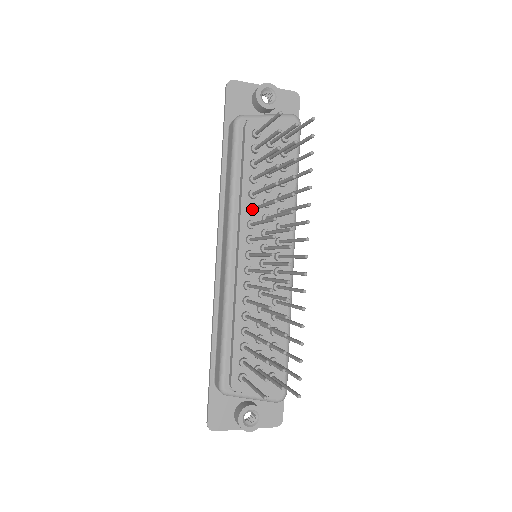
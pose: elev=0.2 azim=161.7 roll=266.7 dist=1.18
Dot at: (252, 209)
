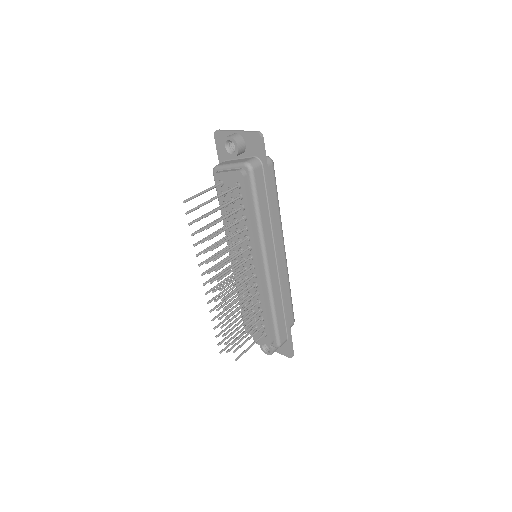
Dot at: occluded
